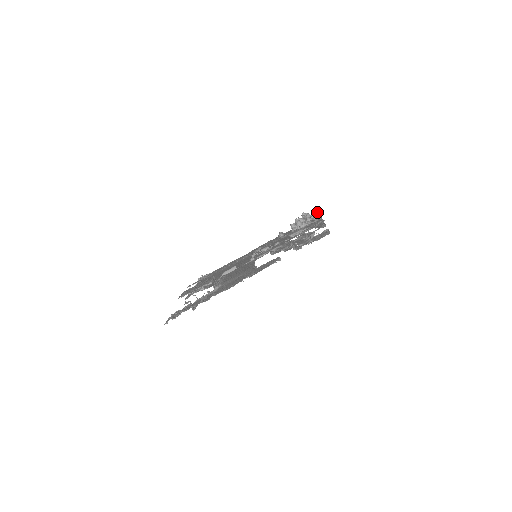
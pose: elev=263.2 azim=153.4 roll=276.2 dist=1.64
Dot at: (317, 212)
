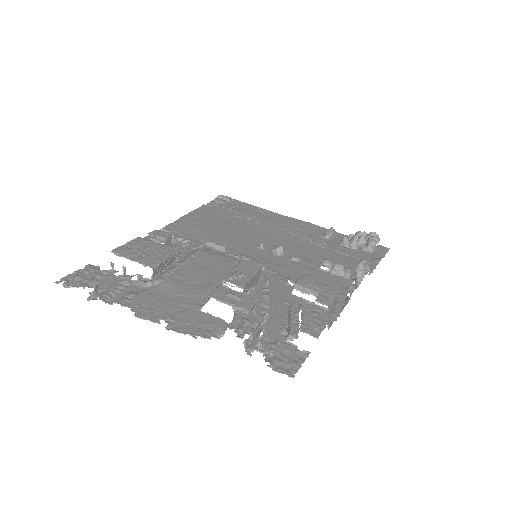
Dot at: (363, 273)
